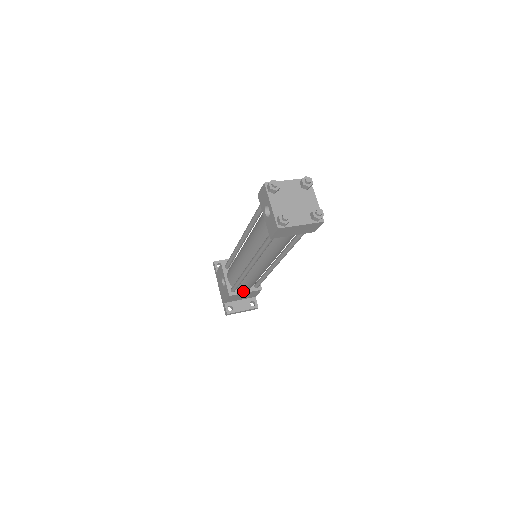
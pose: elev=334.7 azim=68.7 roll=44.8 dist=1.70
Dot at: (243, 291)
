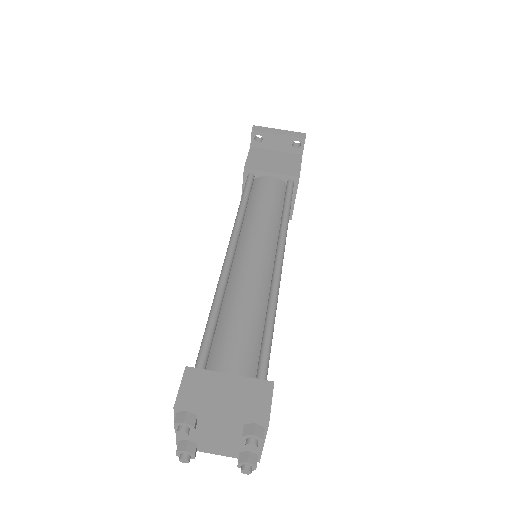
Dot at: occluded
